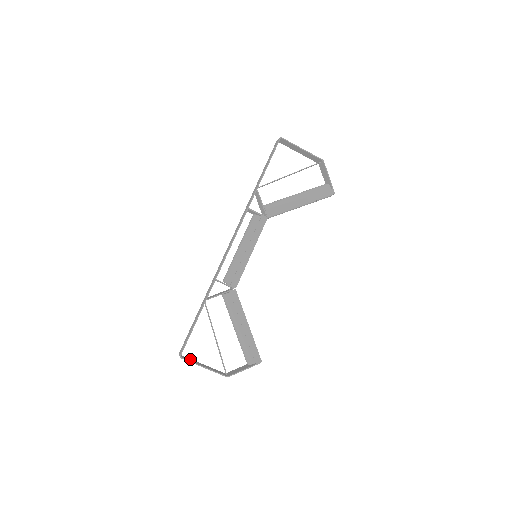
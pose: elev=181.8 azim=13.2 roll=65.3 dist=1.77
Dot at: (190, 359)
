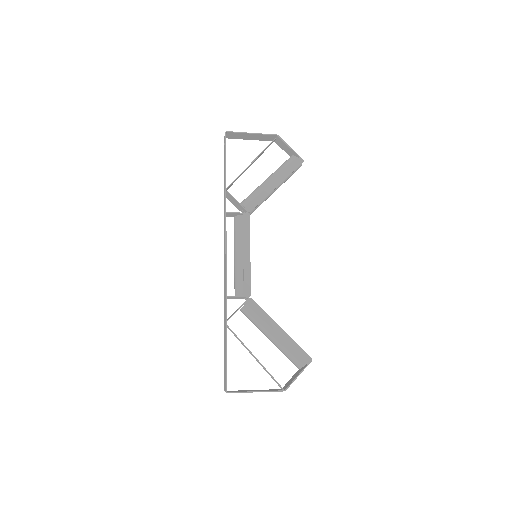
Dot at: (238, 390)
